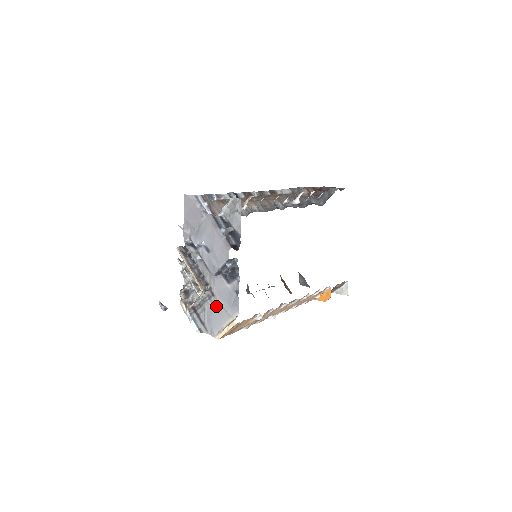
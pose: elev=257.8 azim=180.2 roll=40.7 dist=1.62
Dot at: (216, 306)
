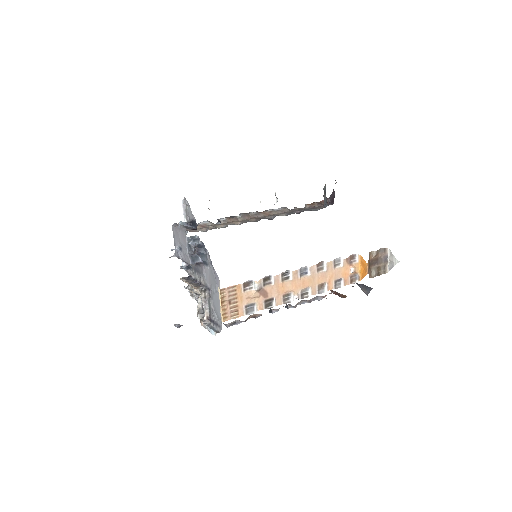
Dot at: (213, 296)
